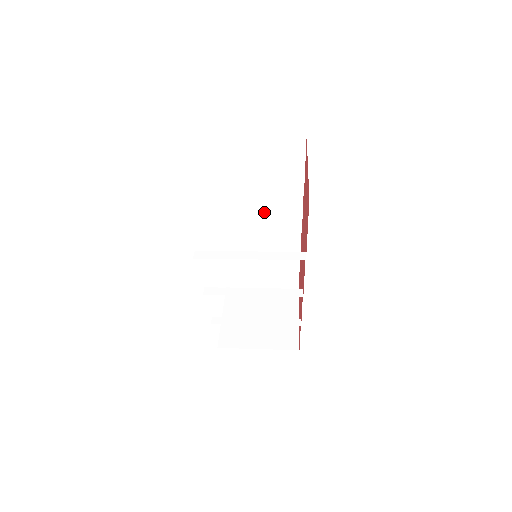
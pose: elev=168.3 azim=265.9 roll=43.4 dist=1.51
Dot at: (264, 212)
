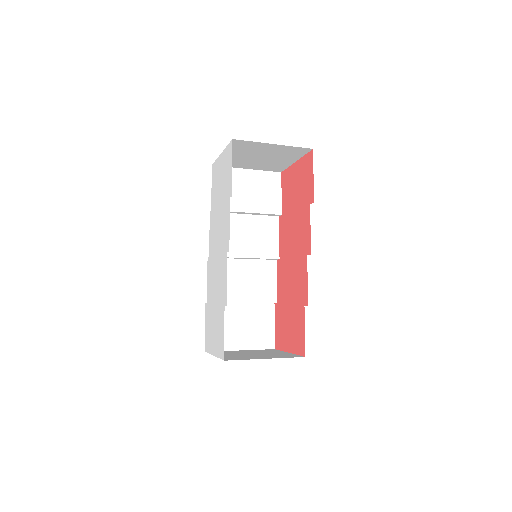
Dot at: (250, 241)
